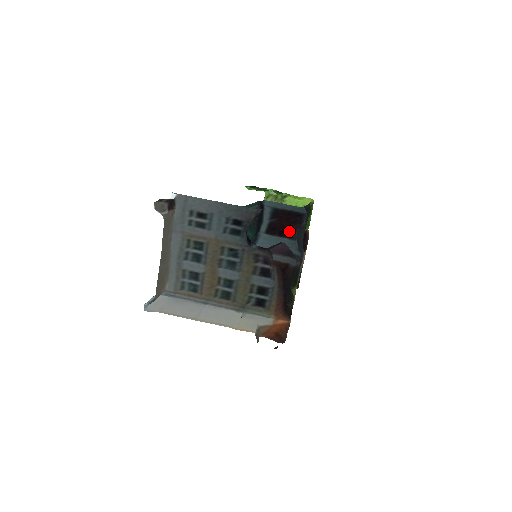
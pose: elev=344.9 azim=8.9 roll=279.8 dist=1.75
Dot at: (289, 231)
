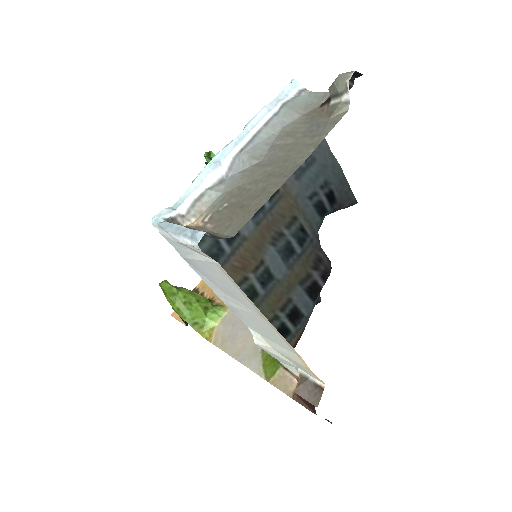
Dot at: occluded
